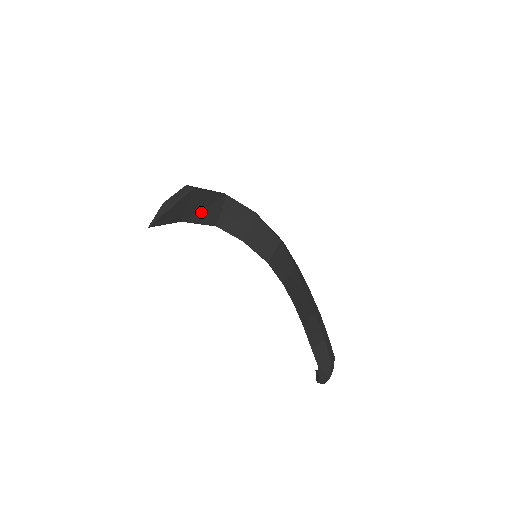
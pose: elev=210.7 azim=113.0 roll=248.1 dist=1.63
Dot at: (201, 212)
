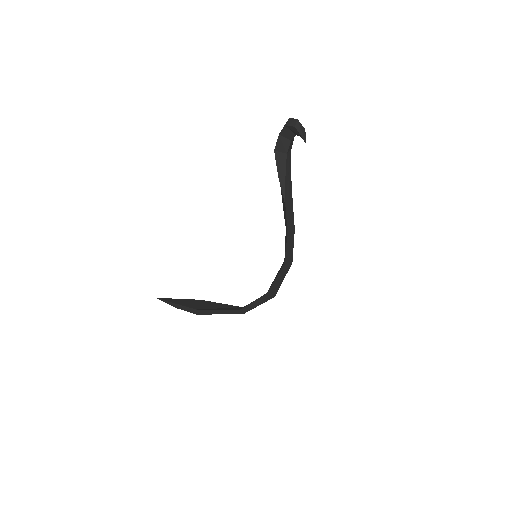
Dot at: occluded
